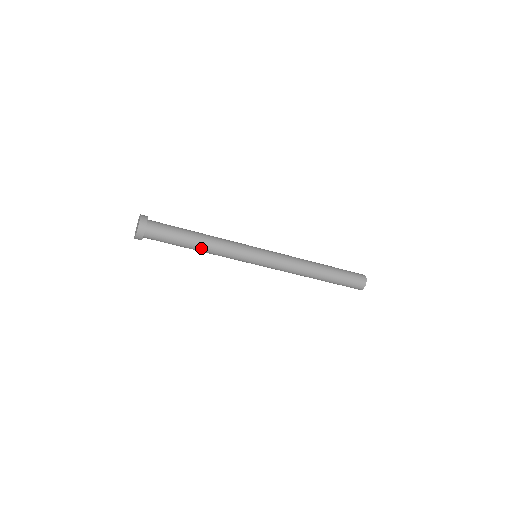
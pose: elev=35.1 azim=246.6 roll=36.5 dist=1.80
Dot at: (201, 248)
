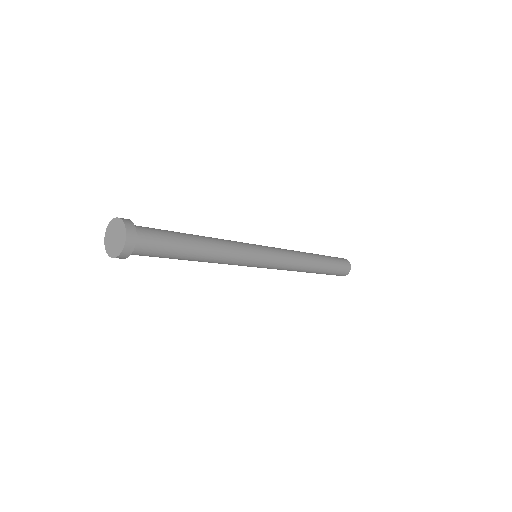
Dot at: (206, 251)
